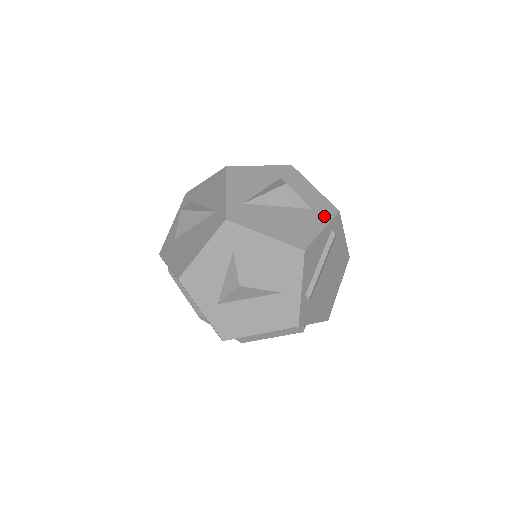
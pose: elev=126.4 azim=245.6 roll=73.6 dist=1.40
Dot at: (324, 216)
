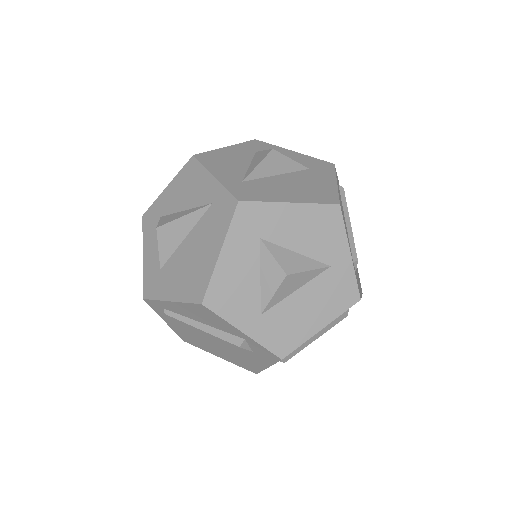
Dot at: (326, 171)
